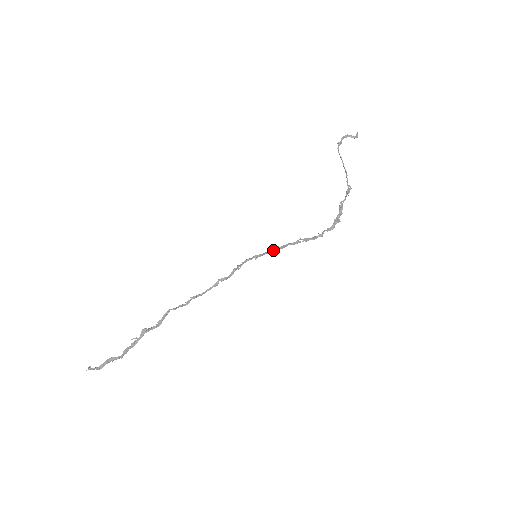
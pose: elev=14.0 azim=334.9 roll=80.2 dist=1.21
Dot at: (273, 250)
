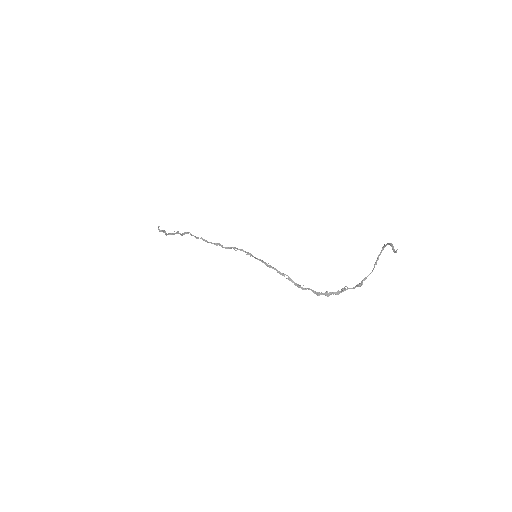
Dot at: (262, 261)
